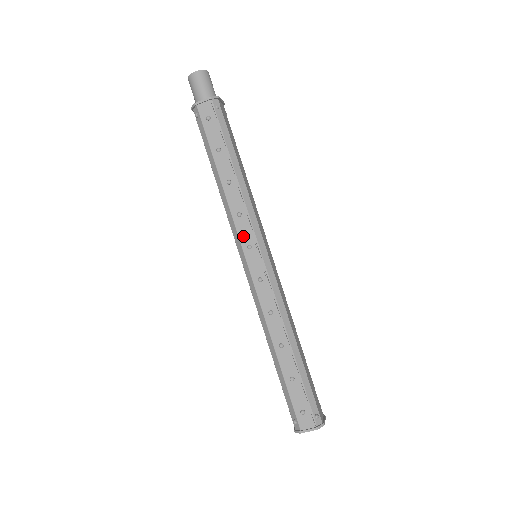
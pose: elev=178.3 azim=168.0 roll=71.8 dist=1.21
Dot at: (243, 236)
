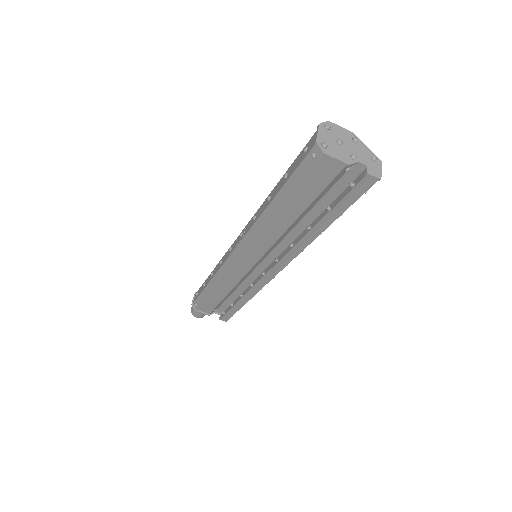
Dot at: (227, 257)
